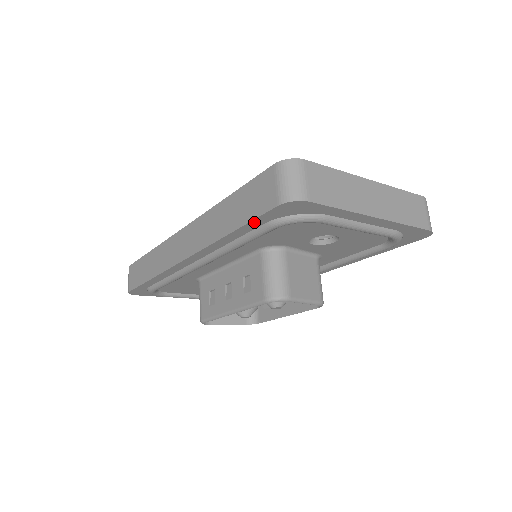
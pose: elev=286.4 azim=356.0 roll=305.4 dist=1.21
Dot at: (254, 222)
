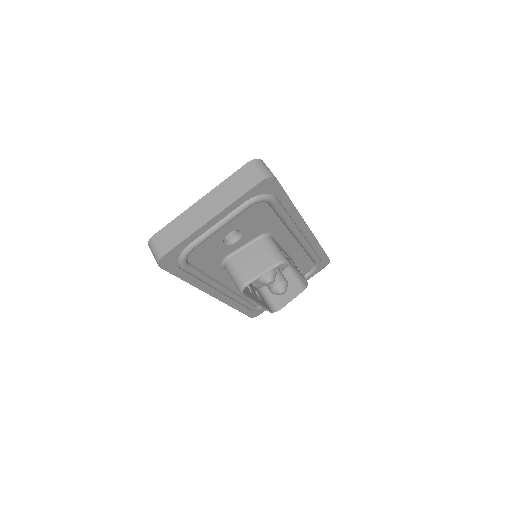
Dot at: (177, 274)
